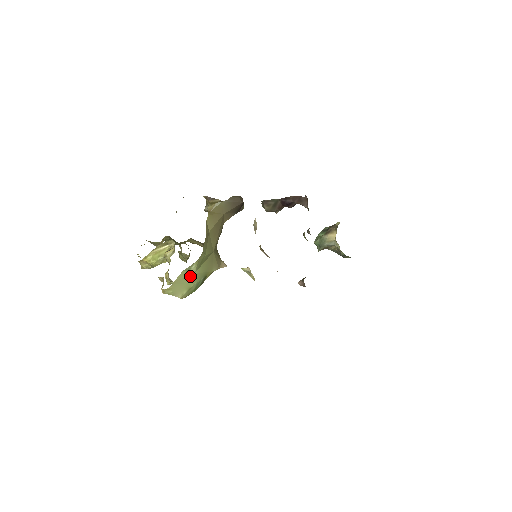
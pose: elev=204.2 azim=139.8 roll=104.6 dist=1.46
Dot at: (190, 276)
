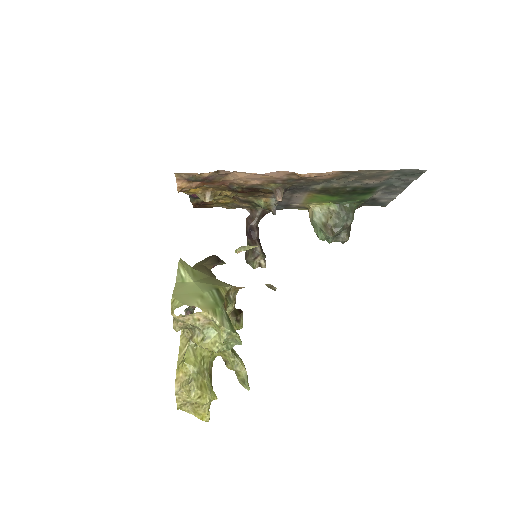
Dot at: (190, 285)
